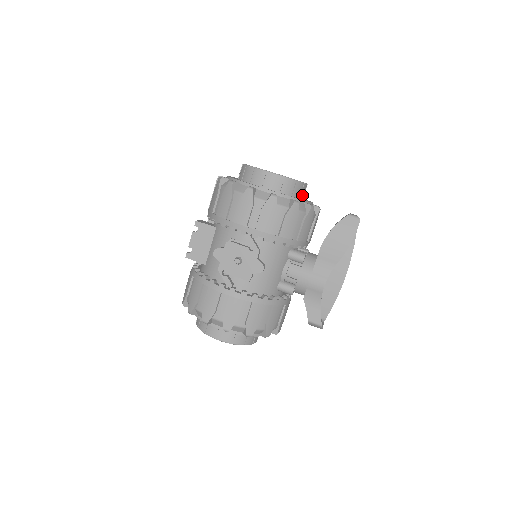
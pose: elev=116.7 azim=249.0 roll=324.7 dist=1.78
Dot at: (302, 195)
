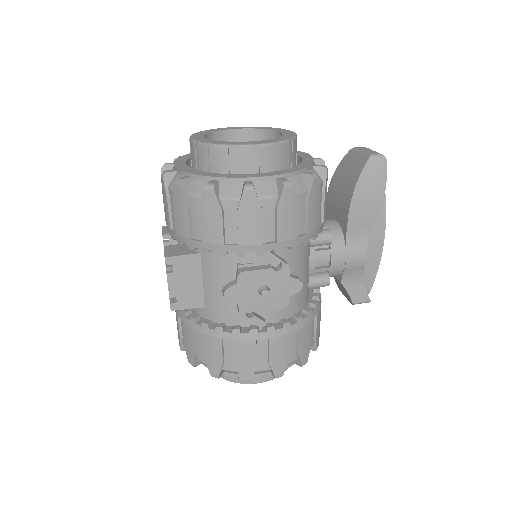
Dot at: (296, 153)
